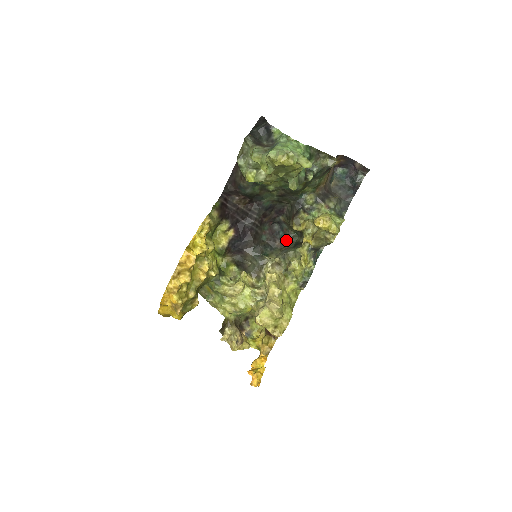
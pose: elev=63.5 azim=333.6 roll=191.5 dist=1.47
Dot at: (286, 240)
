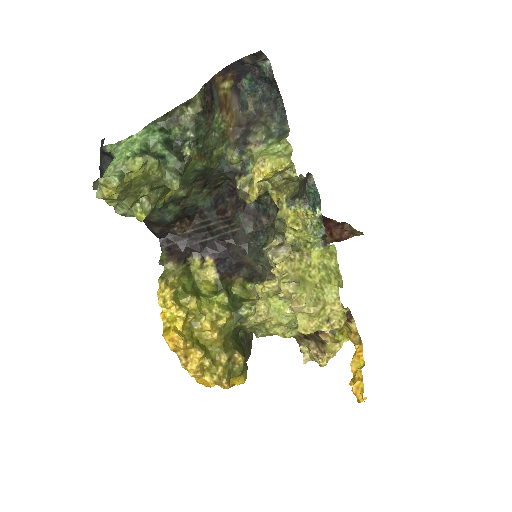
Dot at: (269, 210)
